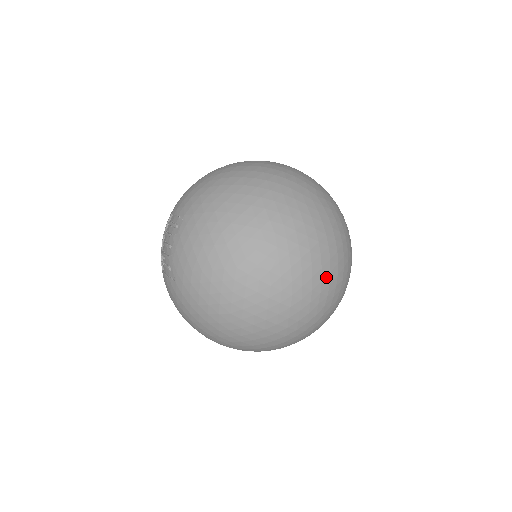
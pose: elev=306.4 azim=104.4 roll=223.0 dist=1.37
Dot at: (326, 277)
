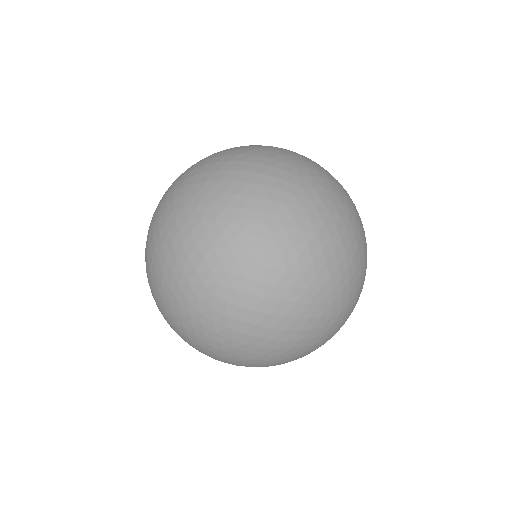
Dot at: (323, 175)
